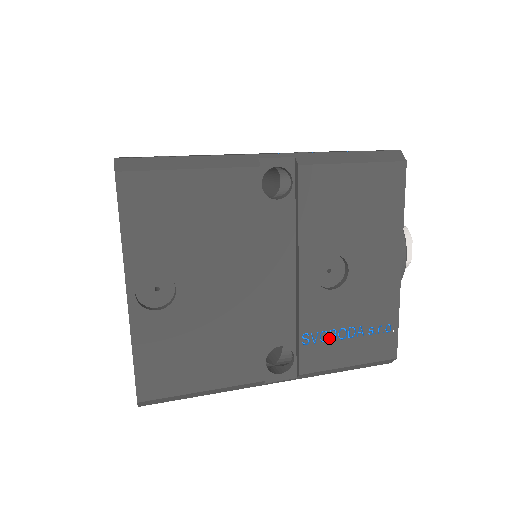
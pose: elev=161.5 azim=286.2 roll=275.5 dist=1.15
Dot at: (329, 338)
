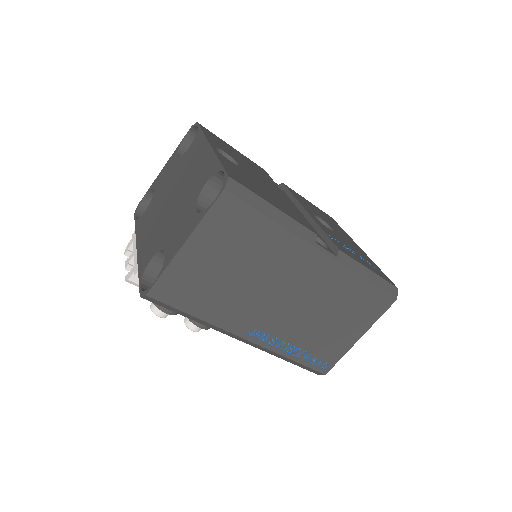
Dot at: (345, 247)
